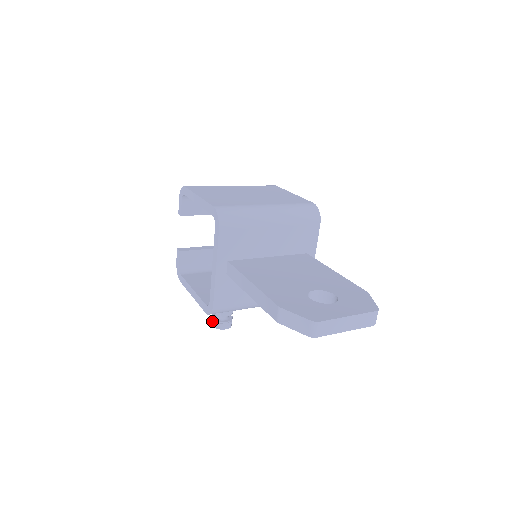
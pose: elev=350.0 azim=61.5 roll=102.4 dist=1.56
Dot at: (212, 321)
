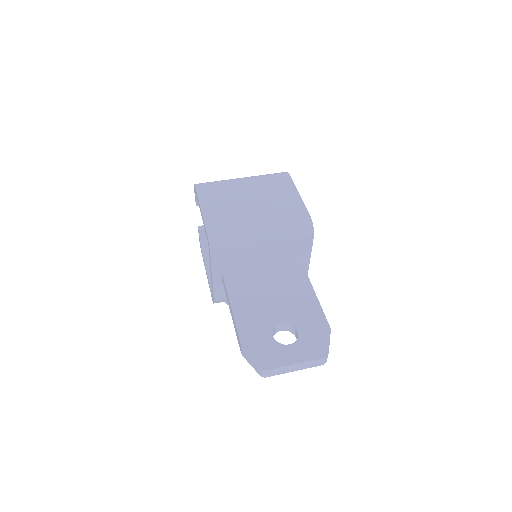
Dot at: occluded
